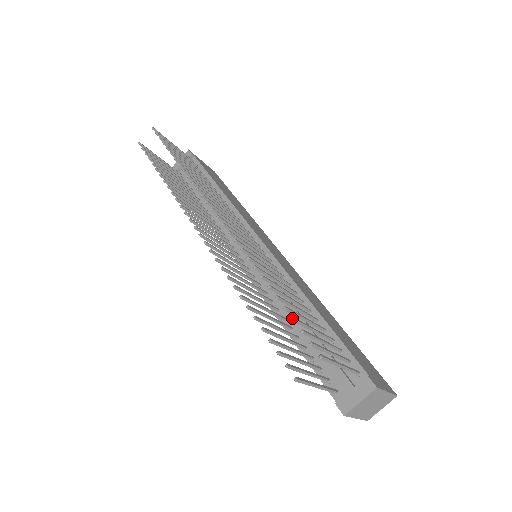
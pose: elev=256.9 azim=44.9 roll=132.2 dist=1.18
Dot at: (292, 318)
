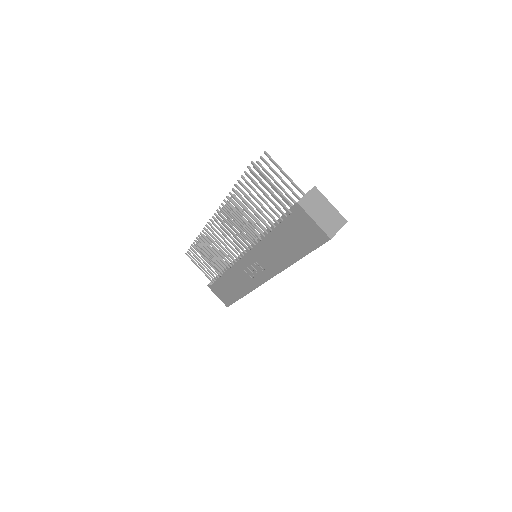
Dot at: (253, 166)
